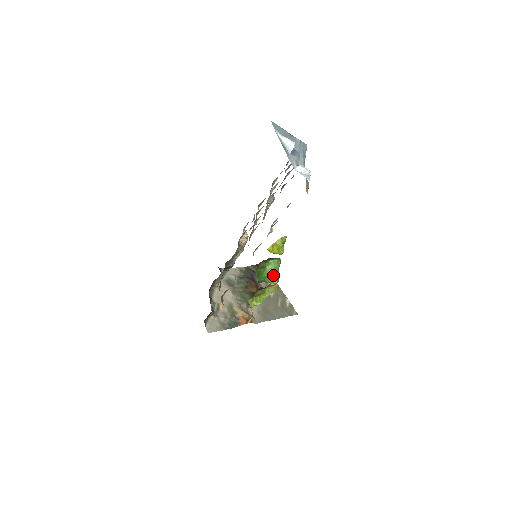
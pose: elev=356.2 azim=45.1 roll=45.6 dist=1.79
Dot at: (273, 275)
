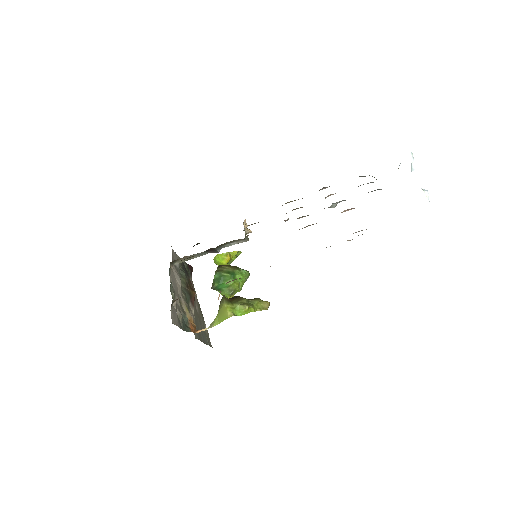
Dot at: (238, 288)
